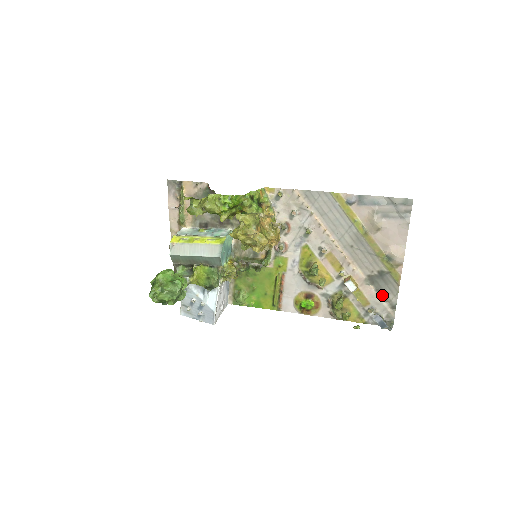
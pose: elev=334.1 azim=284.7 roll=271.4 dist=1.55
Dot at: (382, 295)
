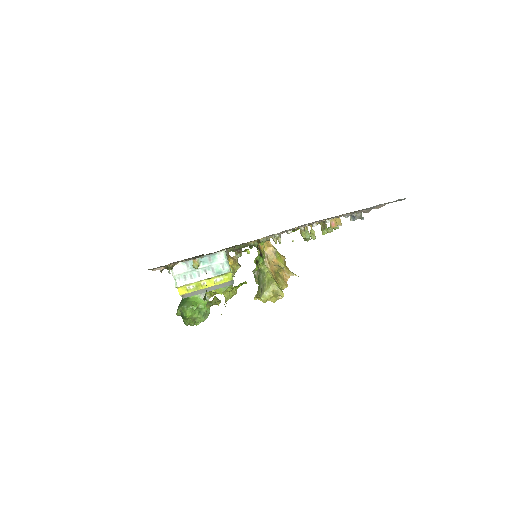
Dot at: occluded
